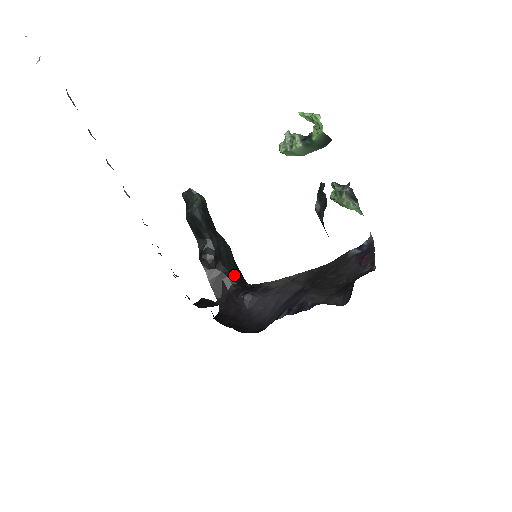
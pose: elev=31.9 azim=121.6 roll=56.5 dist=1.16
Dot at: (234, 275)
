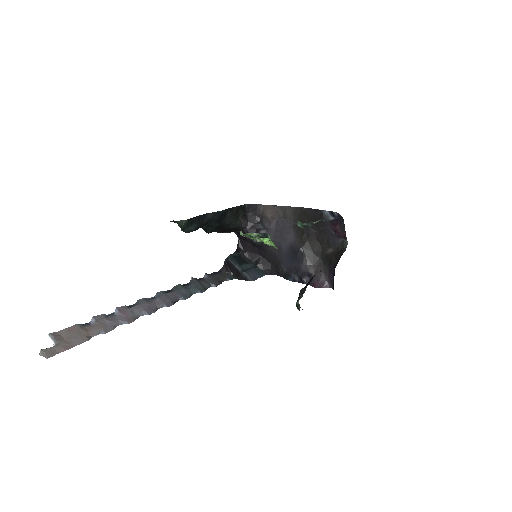
Dot at: (236, 222)
